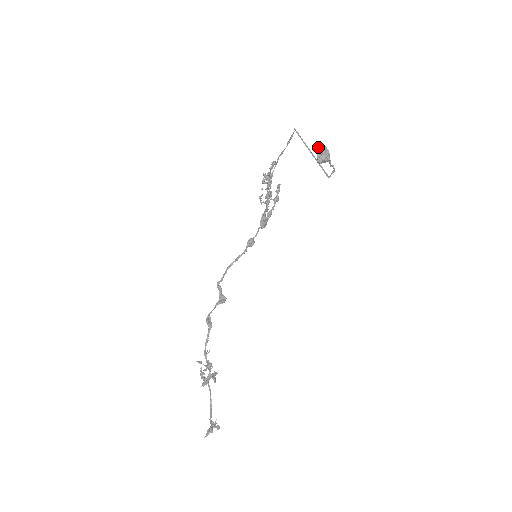
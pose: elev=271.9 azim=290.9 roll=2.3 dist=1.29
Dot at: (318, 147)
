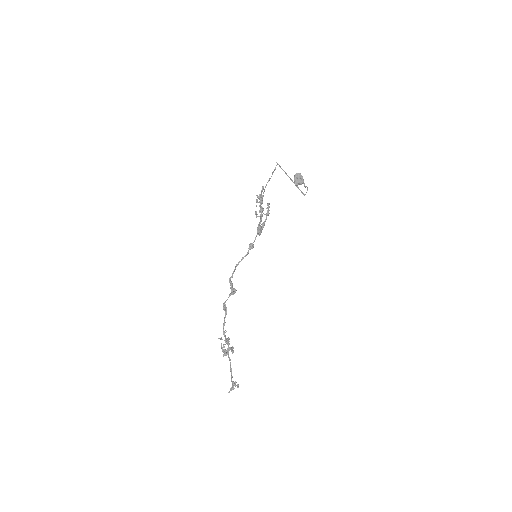
Dot at: occluded
